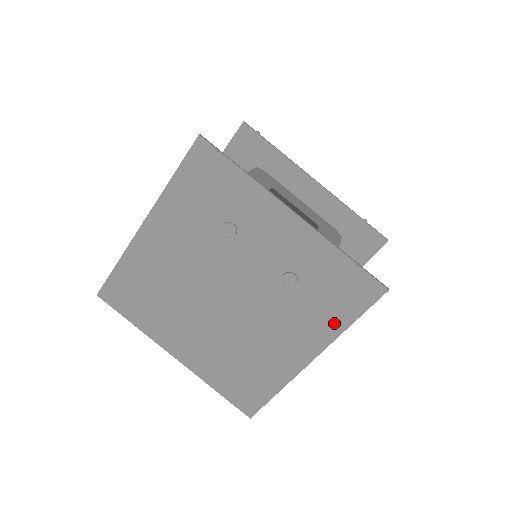
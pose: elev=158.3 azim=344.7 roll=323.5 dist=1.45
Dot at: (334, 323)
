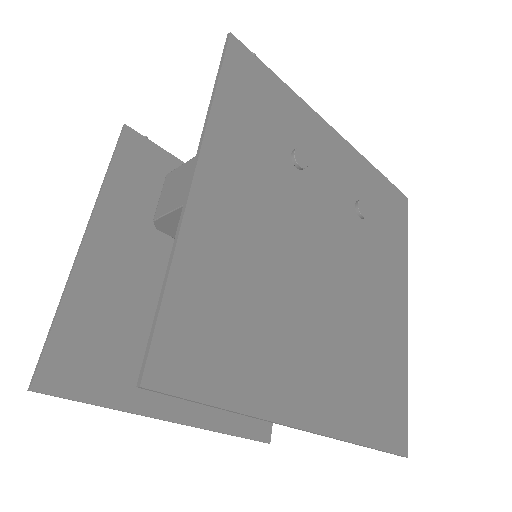
Dot at: (400, 250)
